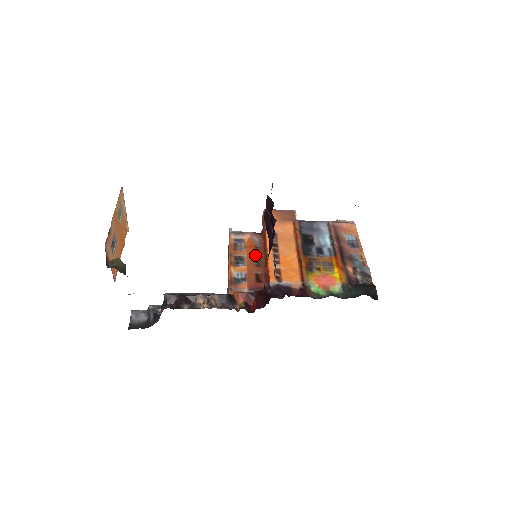
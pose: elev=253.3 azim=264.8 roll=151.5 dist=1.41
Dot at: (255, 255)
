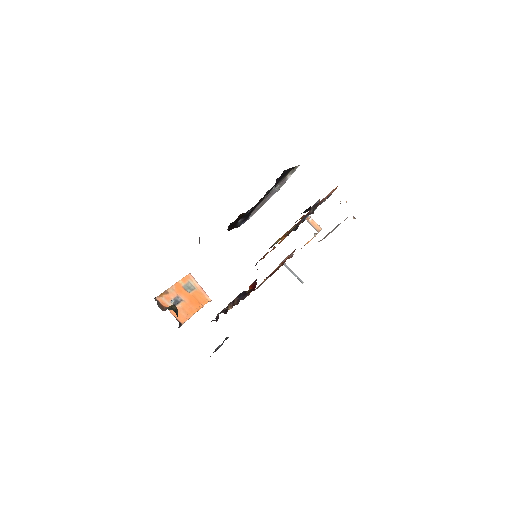
Dot at: (283, 263)
